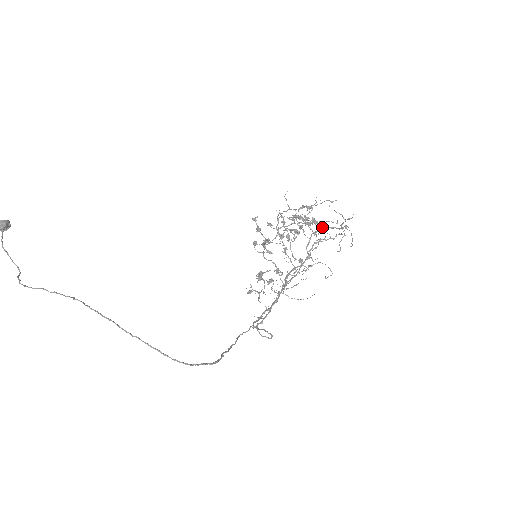
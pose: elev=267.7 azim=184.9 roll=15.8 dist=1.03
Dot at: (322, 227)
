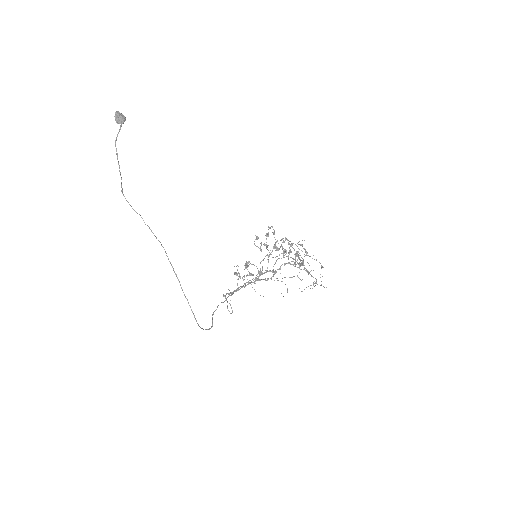
Dot at: occluded
